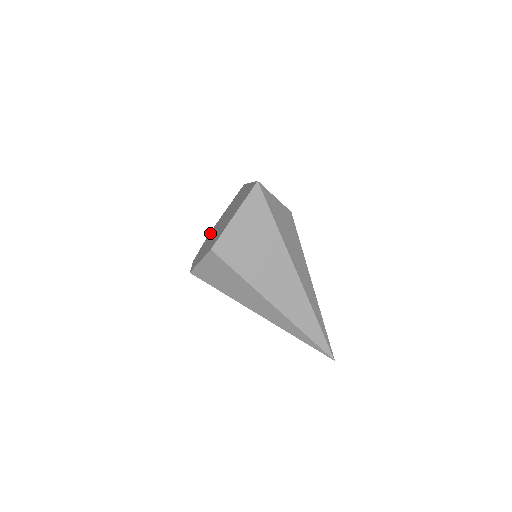
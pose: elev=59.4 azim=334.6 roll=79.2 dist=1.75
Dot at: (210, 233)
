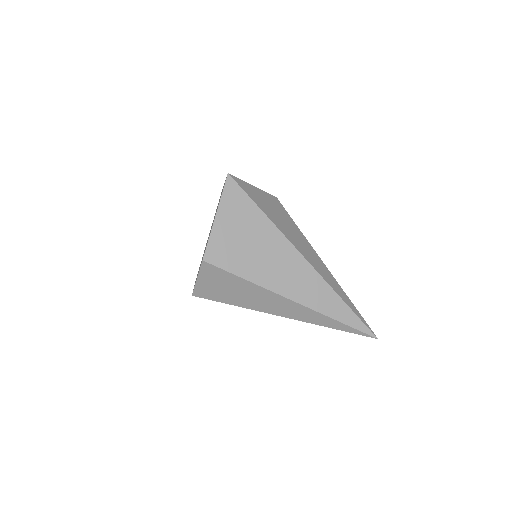
Dot at: occluded
